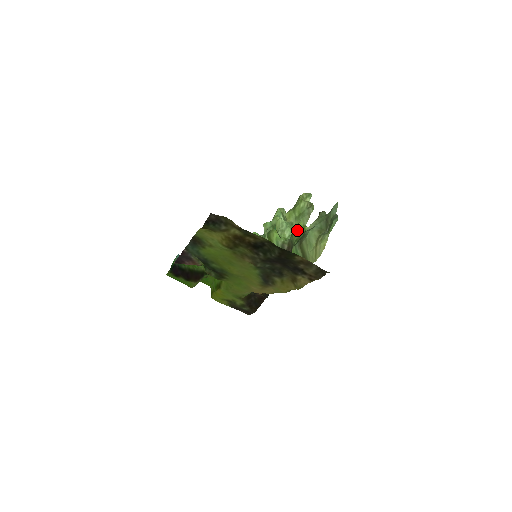
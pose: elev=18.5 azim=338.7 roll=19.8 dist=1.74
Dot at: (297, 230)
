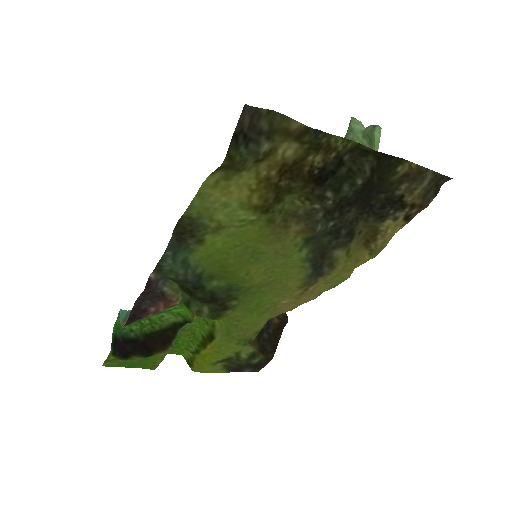
Dot at: occluded
